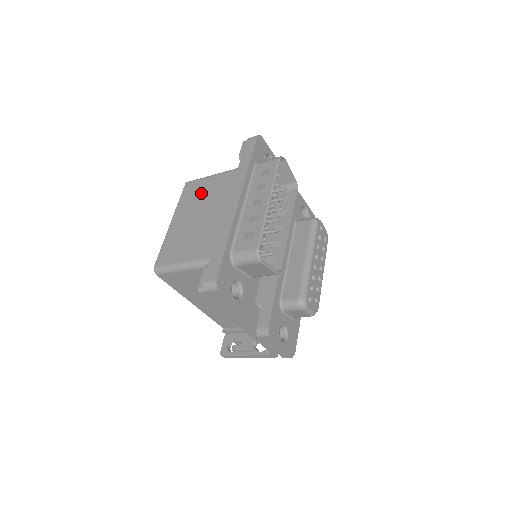
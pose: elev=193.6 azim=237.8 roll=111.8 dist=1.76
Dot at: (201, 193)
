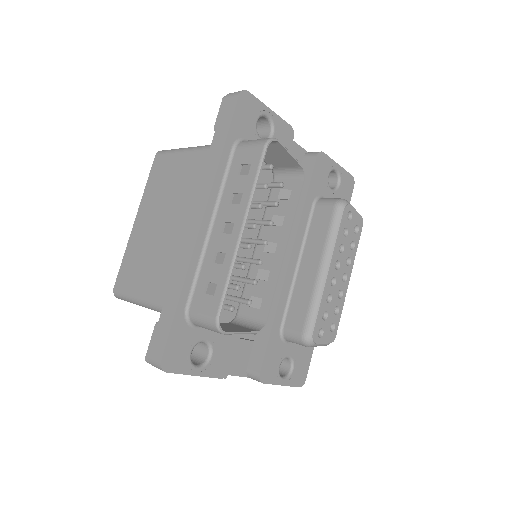
Dot at: (169, 180)
